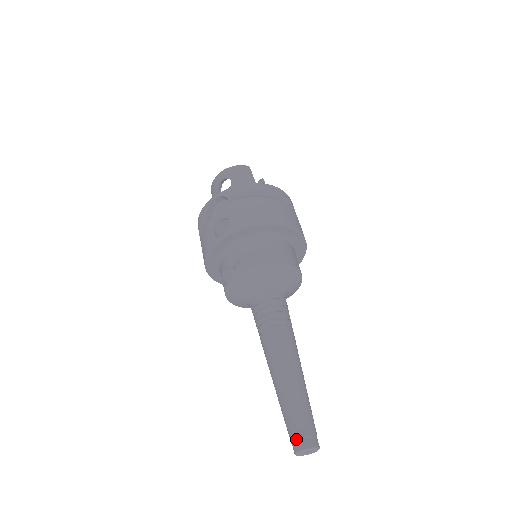
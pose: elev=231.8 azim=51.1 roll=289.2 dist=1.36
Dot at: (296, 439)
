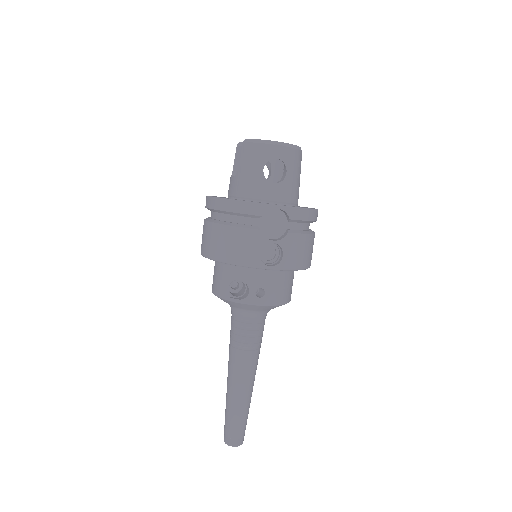
Dot at: (236, 439)
